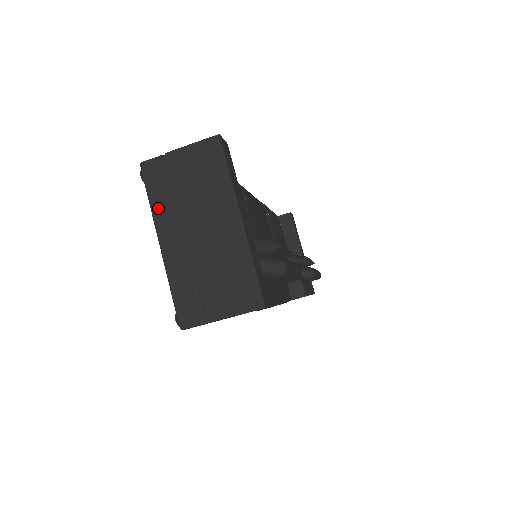
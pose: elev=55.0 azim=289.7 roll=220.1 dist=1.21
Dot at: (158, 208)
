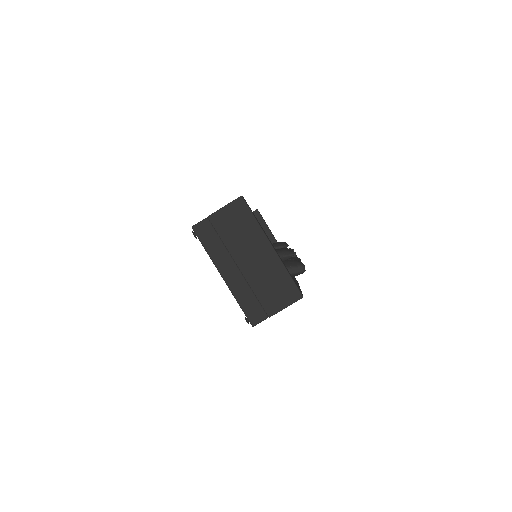
Dot at: (214, 254)
